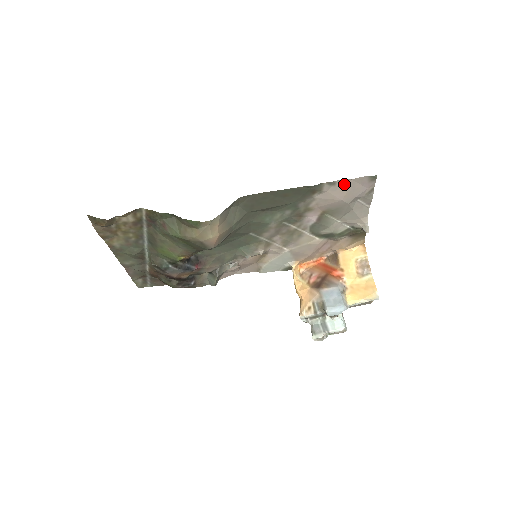
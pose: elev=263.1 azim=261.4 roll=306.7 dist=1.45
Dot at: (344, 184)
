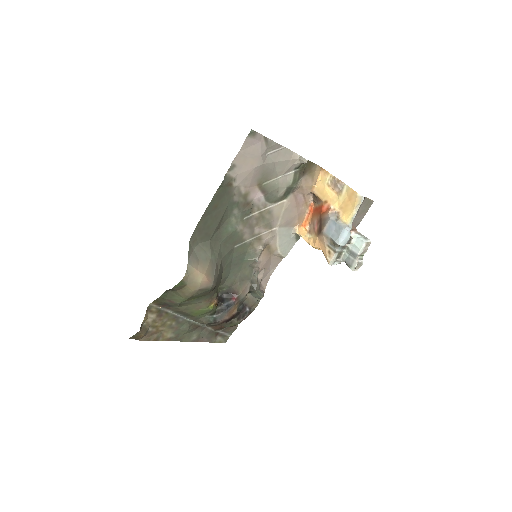
Dot at: (240, 159)
